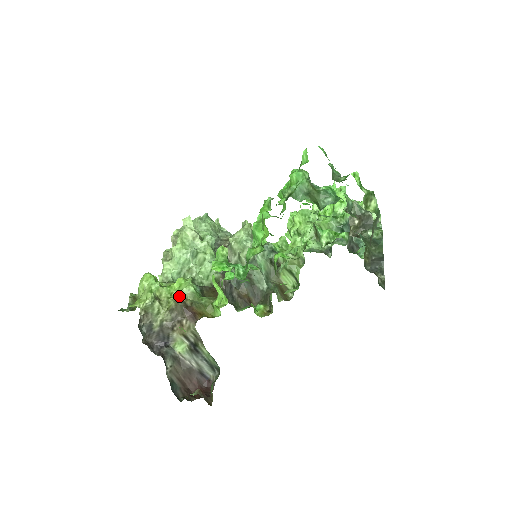
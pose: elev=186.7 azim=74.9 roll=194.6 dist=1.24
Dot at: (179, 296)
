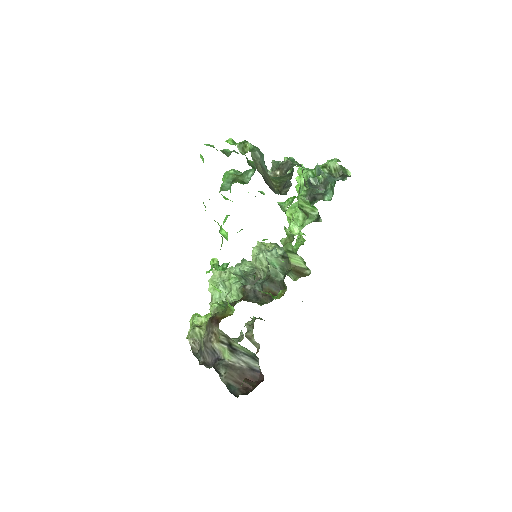
Dot at: occluded
